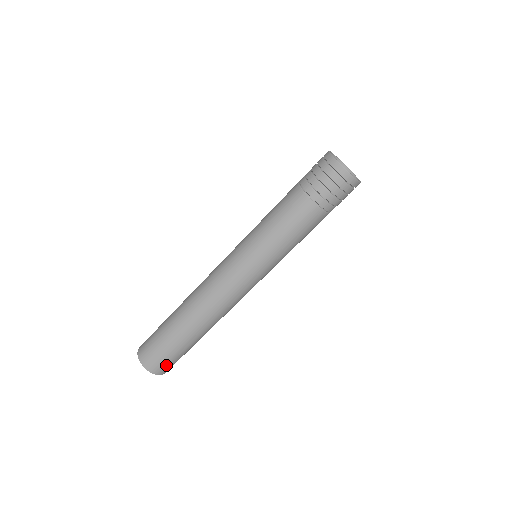
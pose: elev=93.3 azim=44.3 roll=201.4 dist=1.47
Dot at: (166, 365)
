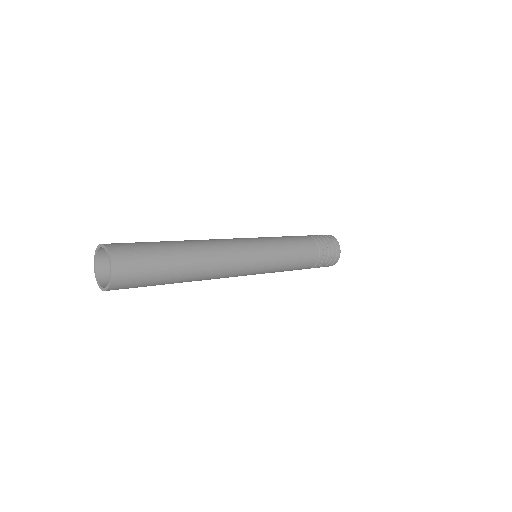
Dot at: (131, 270)
